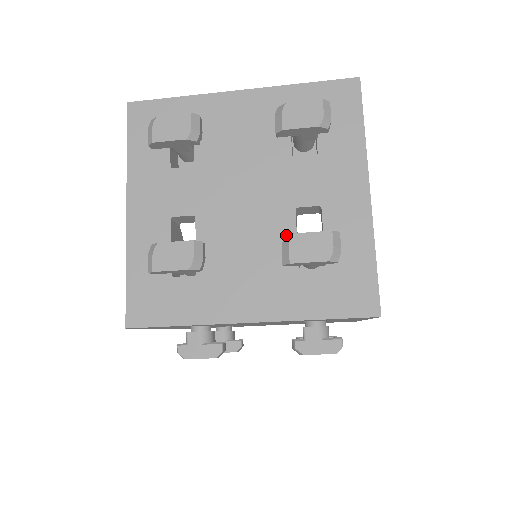
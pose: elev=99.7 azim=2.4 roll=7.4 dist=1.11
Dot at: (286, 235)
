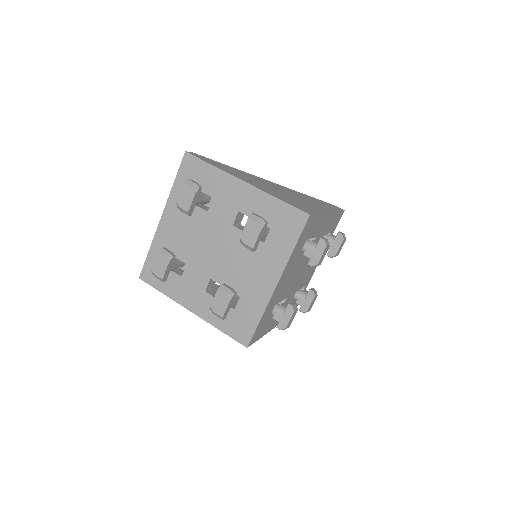
Dot at: occluded
